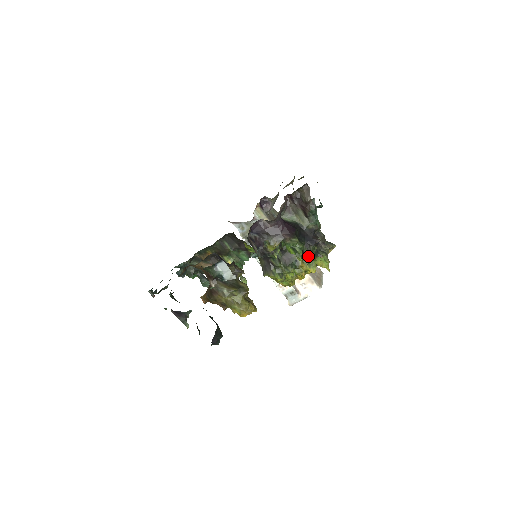
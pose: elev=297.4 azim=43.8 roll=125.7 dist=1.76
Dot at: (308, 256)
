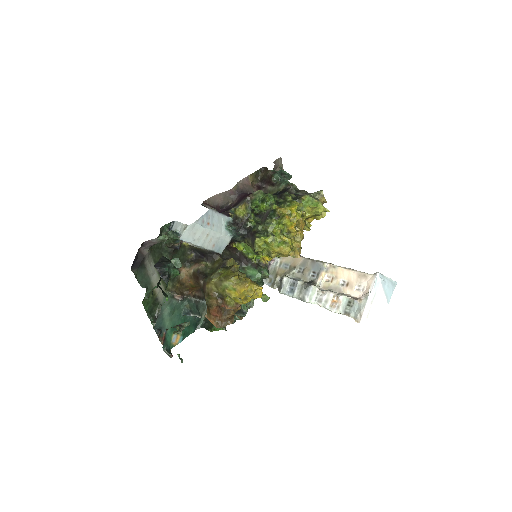
Dot at: (284, 202)
